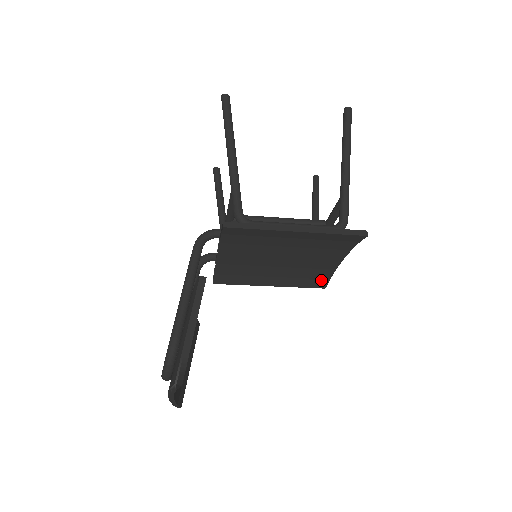
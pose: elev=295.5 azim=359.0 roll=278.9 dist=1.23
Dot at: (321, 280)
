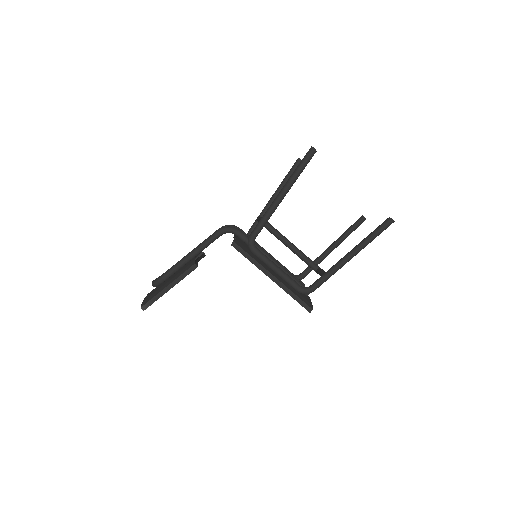
Dot at: occluded
